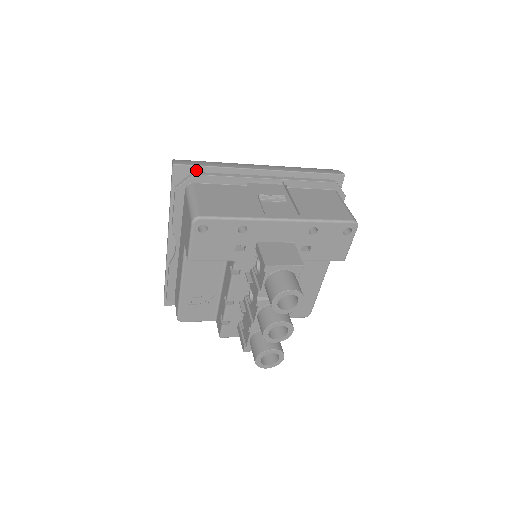
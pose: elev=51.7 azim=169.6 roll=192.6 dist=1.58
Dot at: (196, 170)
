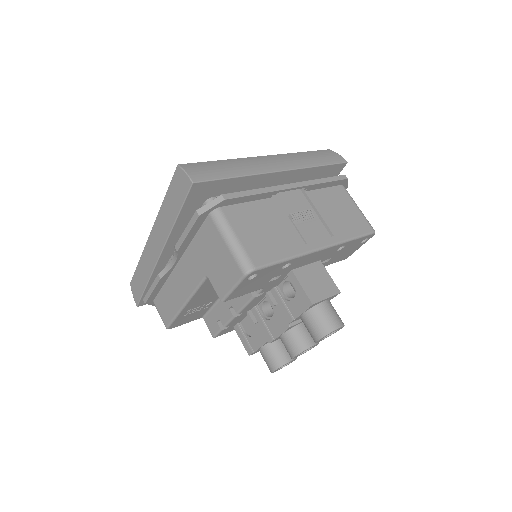
Dot at: (215, 184)
